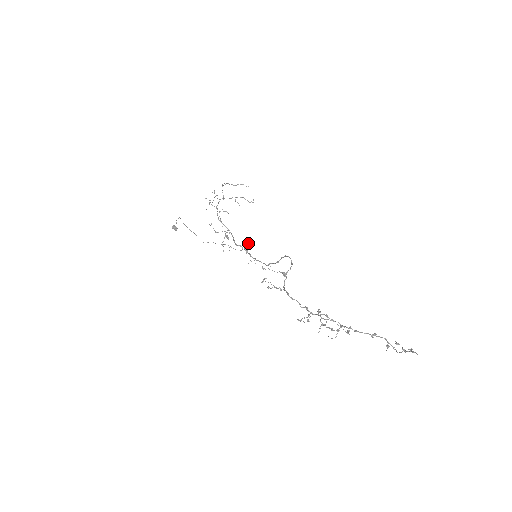
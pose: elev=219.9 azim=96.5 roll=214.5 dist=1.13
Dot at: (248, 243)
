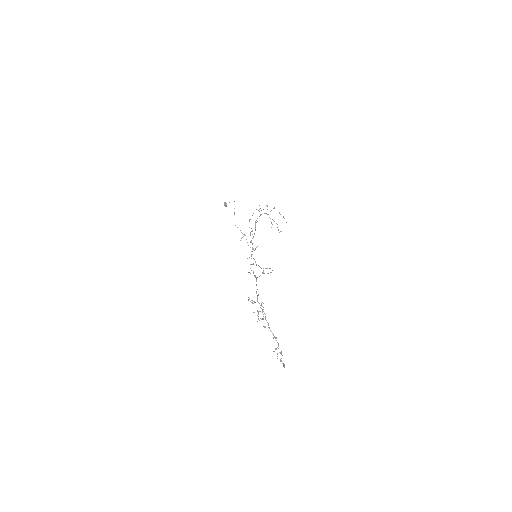
Dot at: occluded
